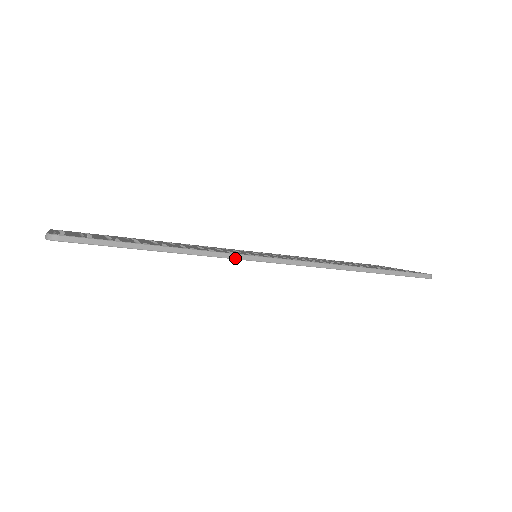
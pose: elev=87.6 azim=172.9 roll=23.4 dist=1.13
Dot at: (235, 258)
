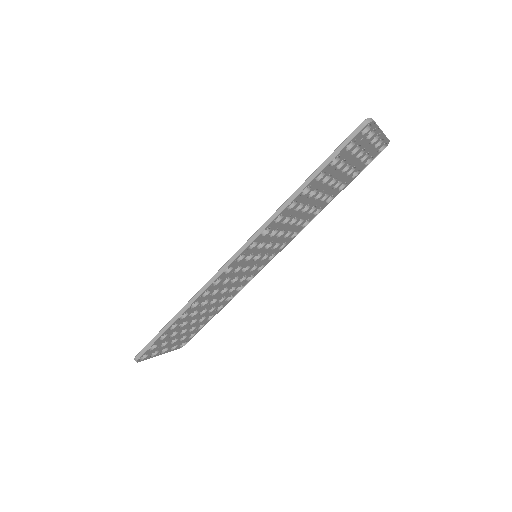
Dot at: (211, 283)
